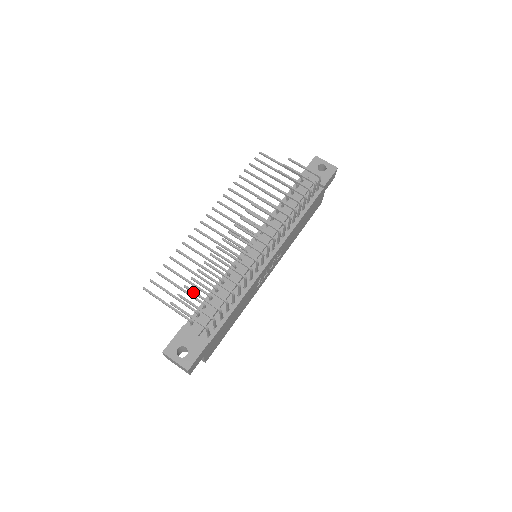
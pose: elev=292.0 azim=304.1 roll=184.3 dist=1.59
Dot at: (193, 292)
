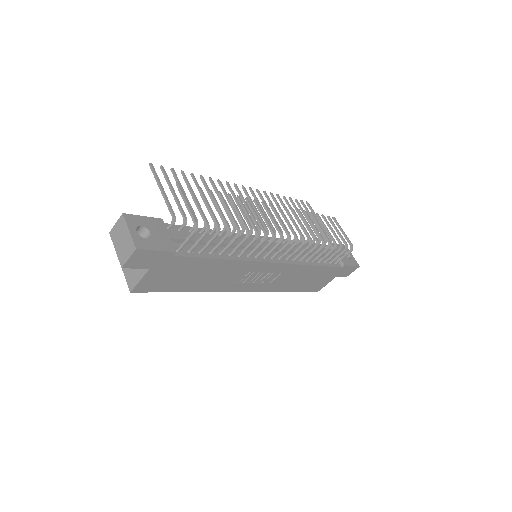
Dot at: (205, 197)
